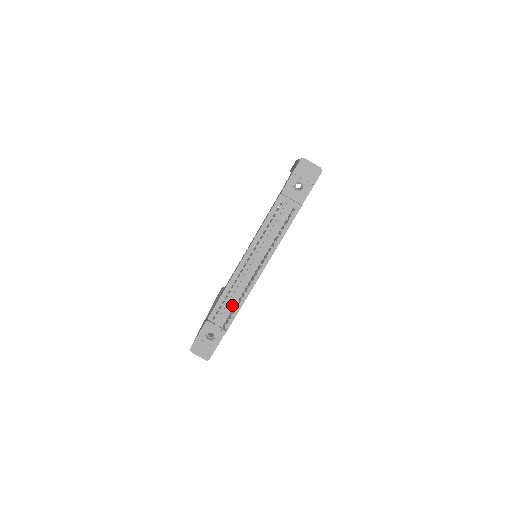
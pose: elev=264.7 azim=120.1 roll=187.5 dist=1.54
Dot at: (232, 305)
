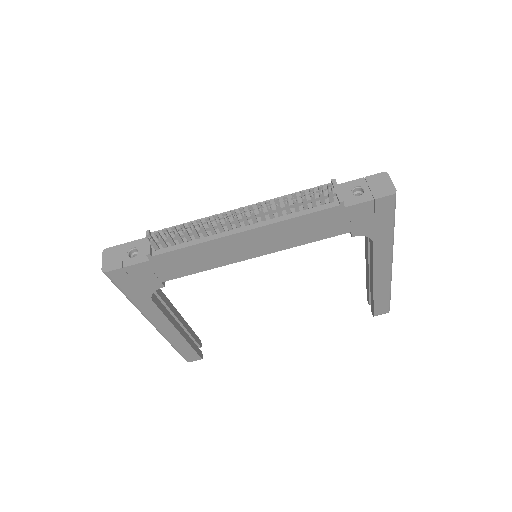
Dot at: (184, 238)
